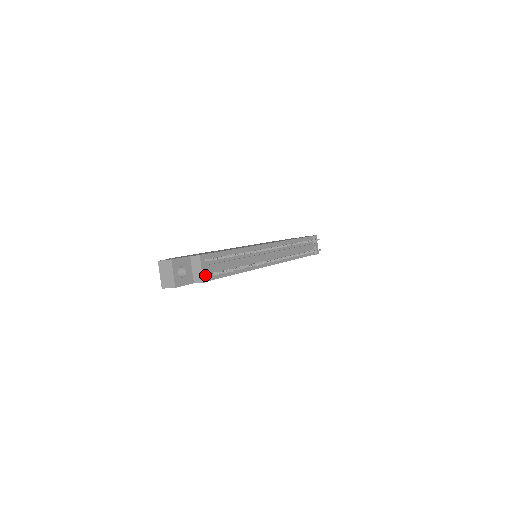
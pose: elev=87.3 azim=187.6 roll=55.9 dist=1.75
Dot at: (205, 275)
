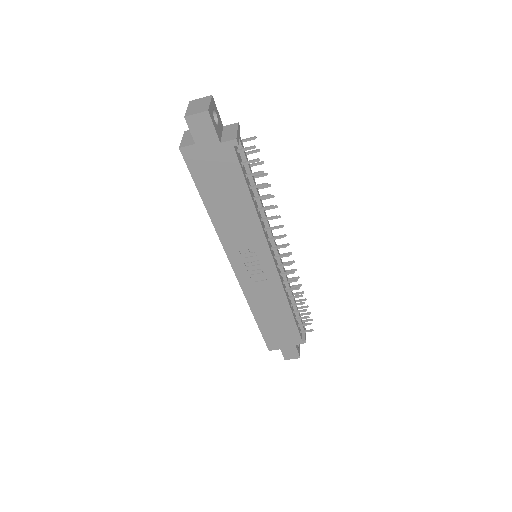
Dot at: (238, 140)
